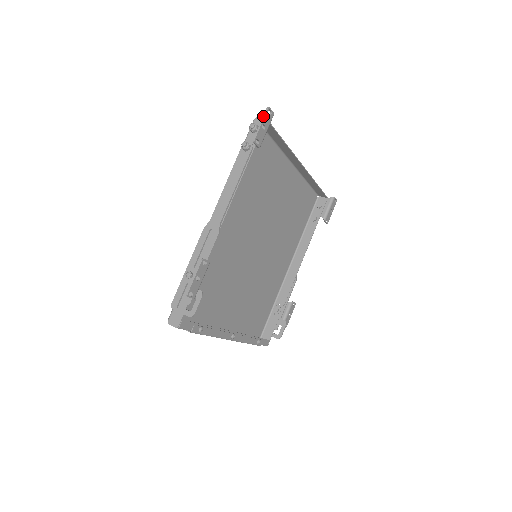
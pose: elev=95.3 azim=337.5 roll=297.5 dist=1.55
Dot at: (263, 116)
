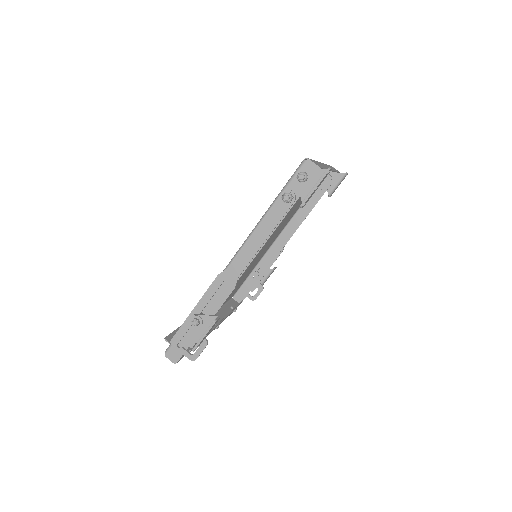
Dot at: (320, 179)
